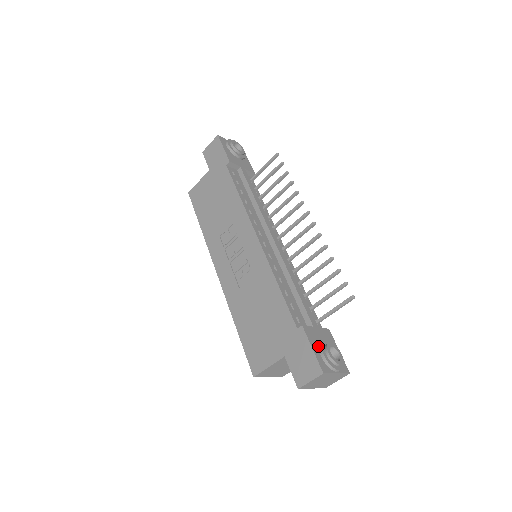
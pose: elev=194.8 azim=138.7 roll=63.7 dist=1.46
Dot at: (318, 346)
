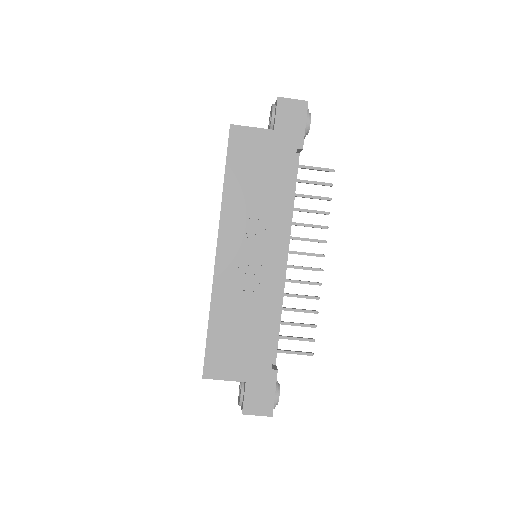
Dot at: occluded
